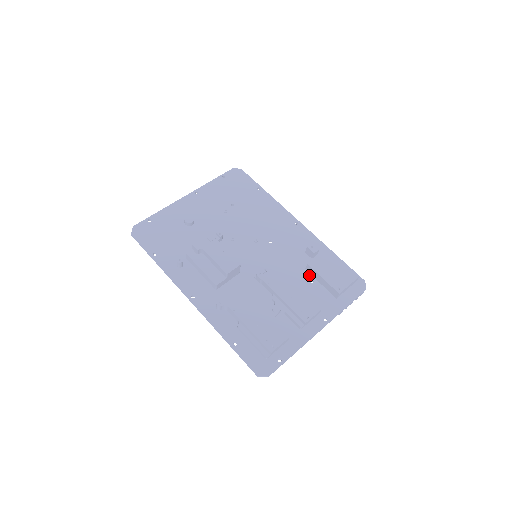
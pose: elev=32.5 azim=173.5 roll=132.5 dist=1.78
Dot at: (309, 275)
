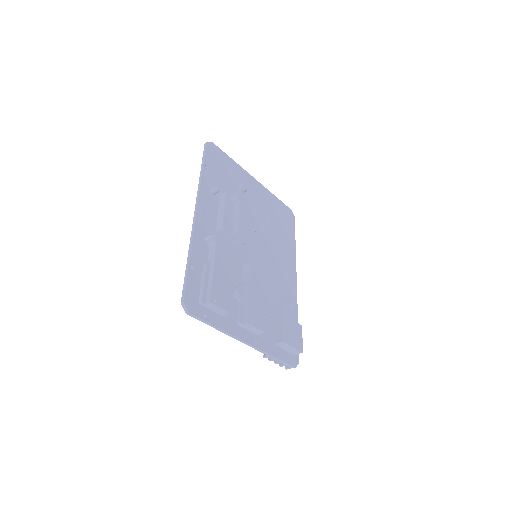
Dot at: (273, 310)
